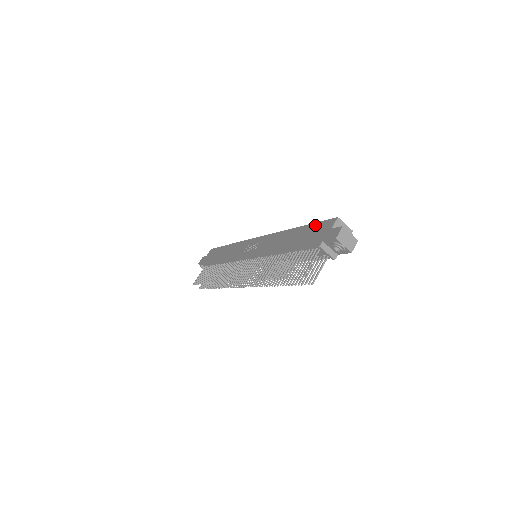
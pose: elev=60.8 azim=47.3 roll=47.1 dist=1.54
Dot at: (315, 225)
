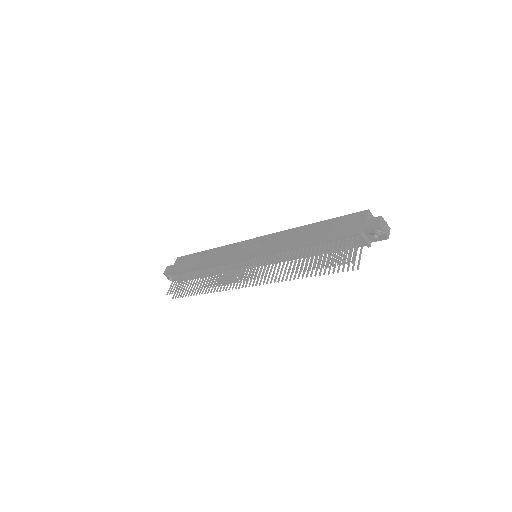
Dot at: (341, 219)
